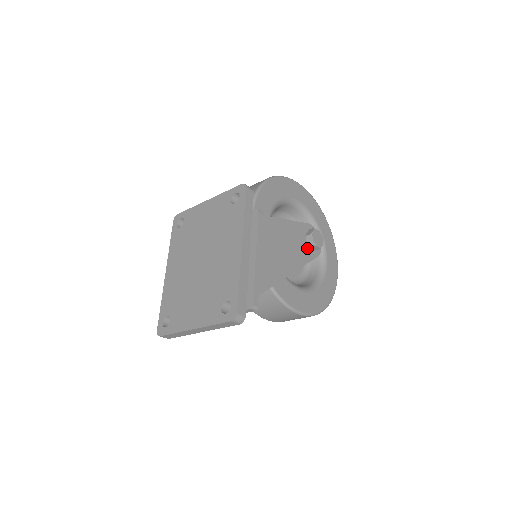
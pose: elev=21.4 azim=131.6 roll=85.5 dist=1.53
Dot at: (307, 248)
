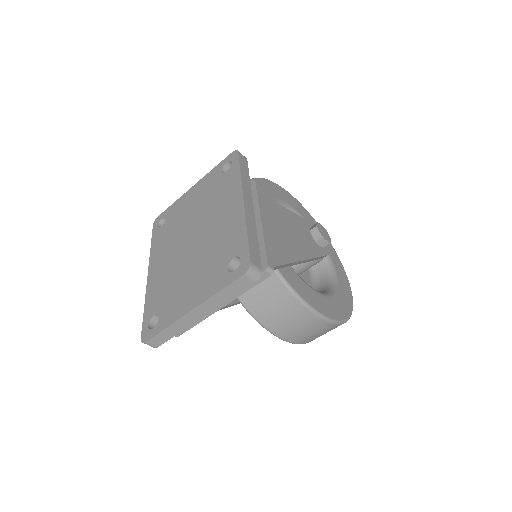
Dot at: (314, 243)
